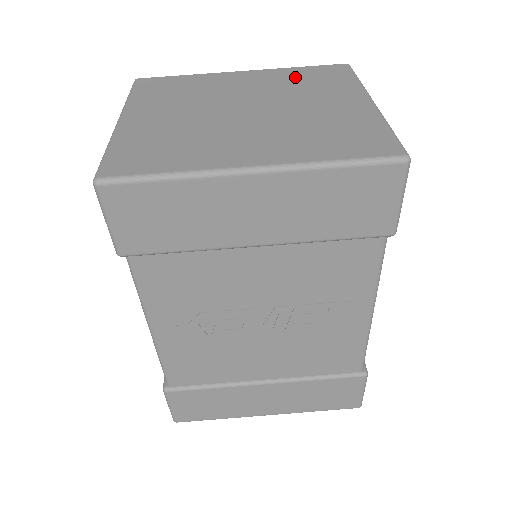
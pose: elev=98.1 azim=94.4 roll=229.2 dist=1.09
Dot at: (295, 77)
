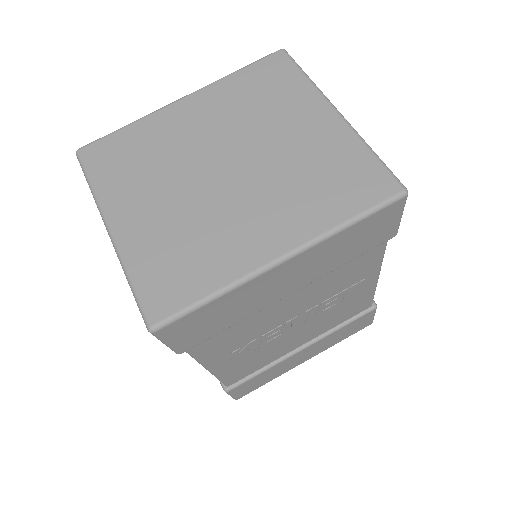
Dot at: (243, 93)
